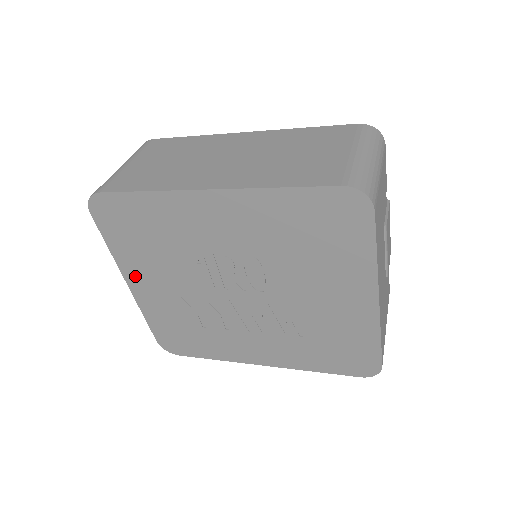
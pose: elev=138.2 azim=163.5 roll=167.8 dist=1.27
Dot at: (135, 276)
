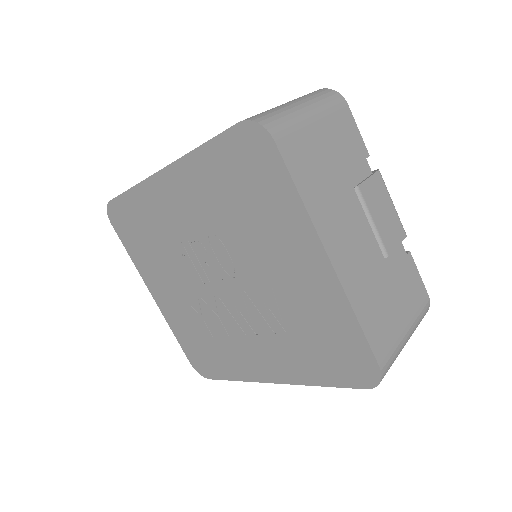
Dot at: (153, 284)
